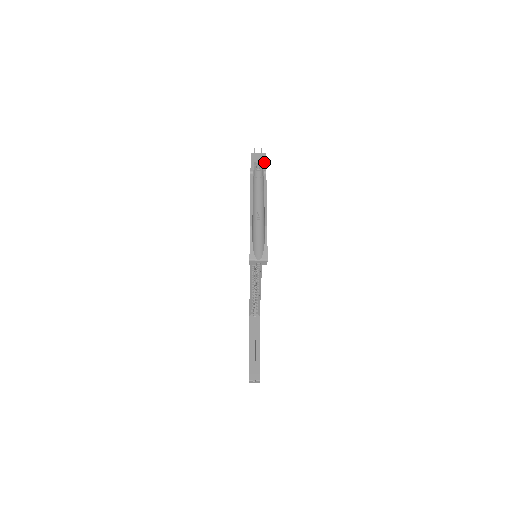
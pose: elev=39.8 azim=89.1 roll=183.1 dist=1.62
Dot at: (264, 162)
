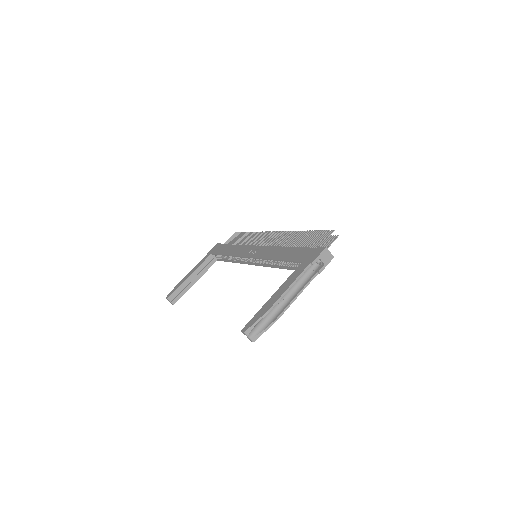
Dot at: (325, 265)
